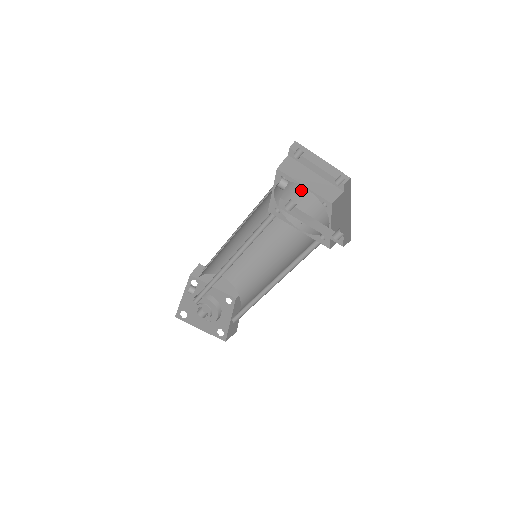
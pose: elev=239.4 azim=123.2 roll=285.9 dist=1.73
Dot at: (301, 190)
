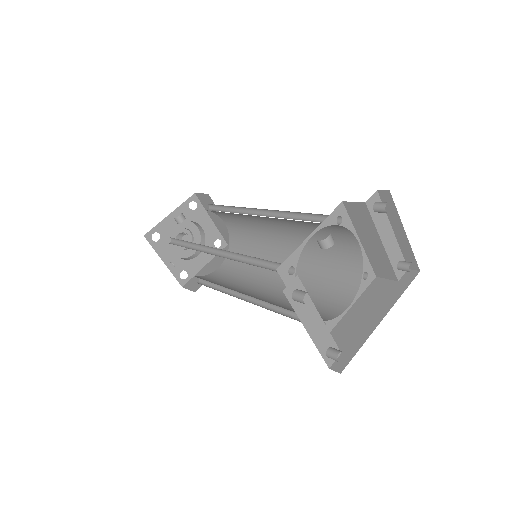
Dot at: (353, 240)
